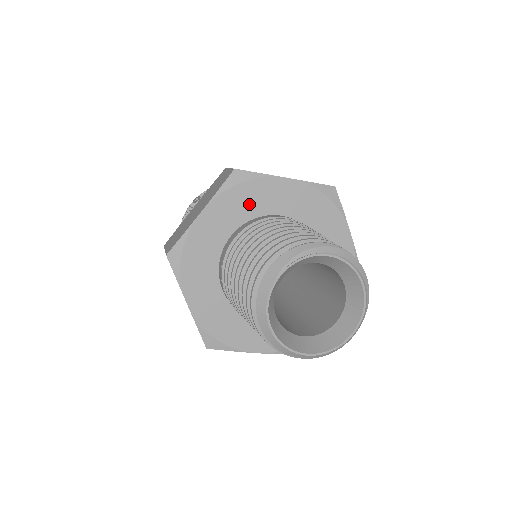
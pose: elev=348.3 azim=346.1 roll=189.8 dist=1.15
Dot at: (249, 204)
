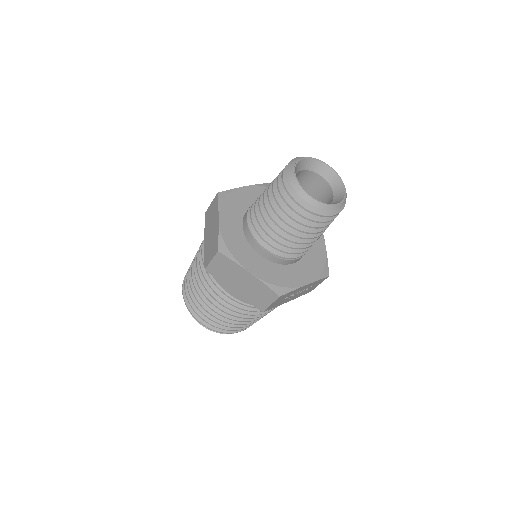
Dot at: (238, 206)
